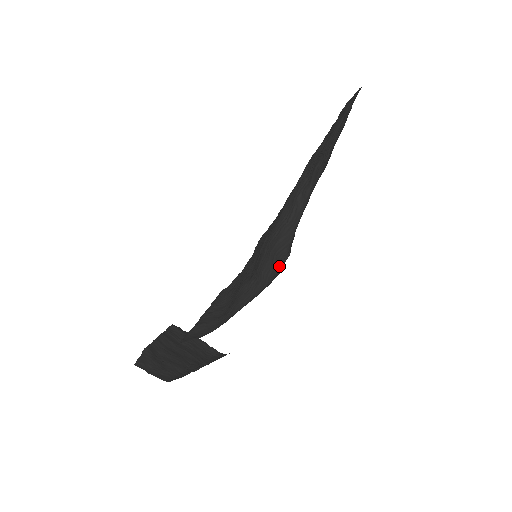
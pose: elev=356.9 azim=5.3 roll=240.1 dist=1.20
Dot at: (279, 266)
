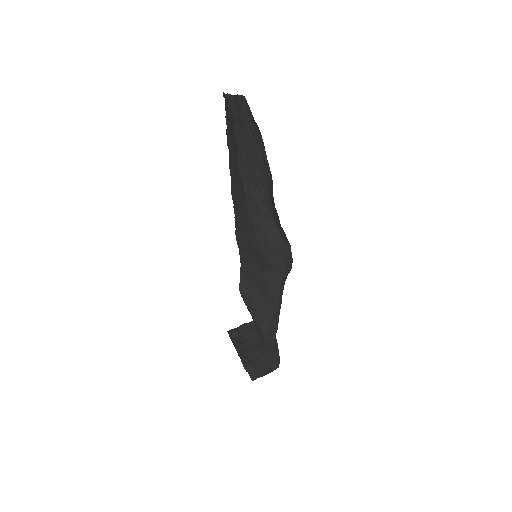
Dot at: (287, 255)
